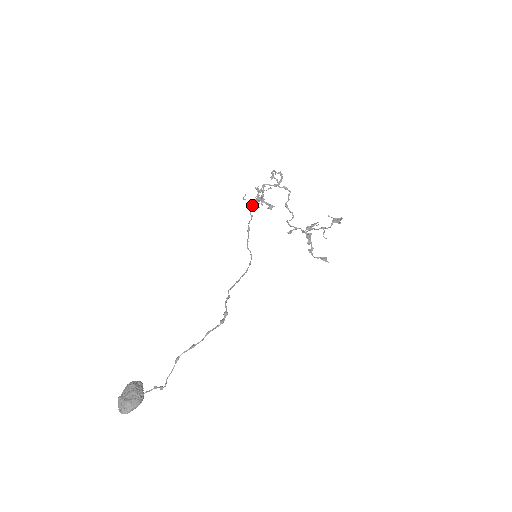
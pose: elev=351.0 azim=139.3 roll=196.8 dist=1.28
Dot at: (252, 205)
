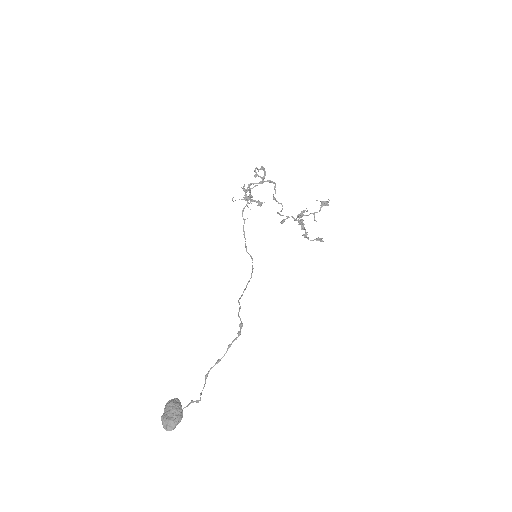
Dot at: (243, 209)
